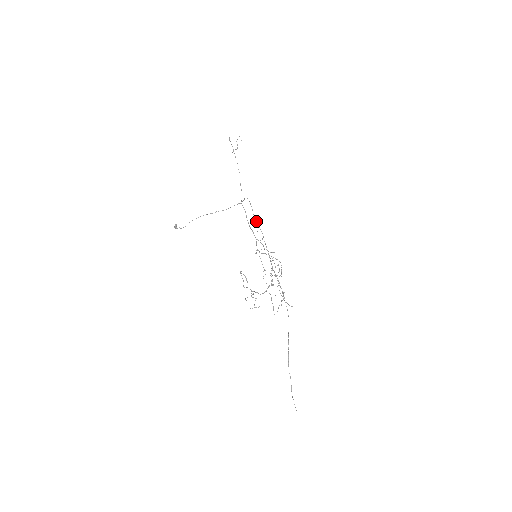
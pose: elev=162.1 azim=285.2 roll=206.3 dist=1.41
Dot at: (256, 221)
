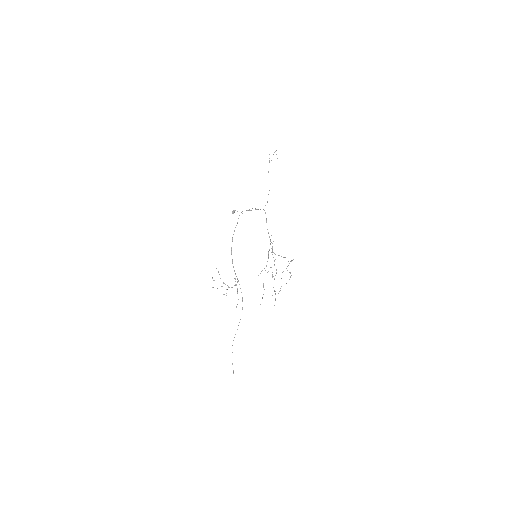
Dot at: (233, 234)
